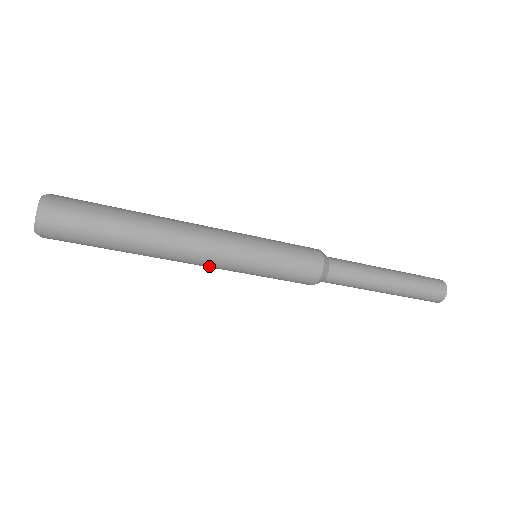
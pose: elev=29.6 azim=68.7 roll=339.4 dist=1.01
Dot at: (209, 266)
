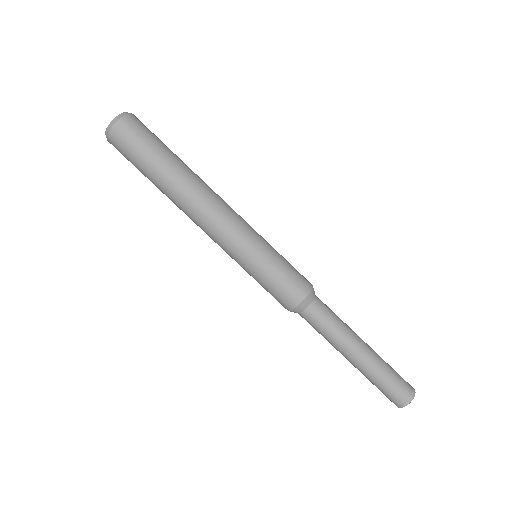
Dot at: (220, 230)
